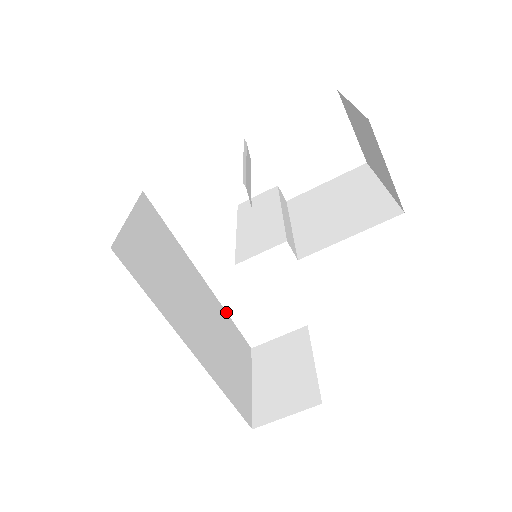
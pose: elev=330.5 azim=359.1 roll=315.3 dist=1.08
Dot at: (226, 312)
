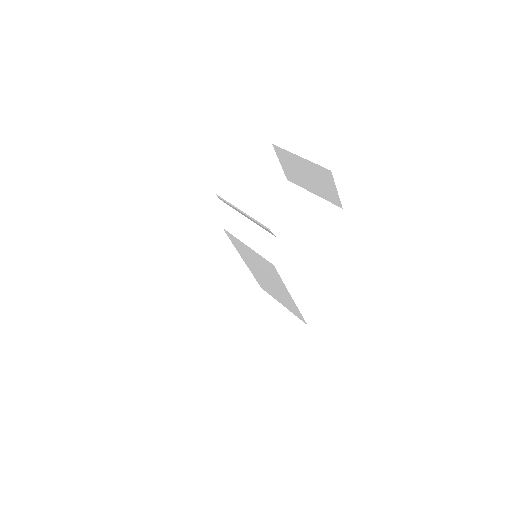
Dot at: occluded
